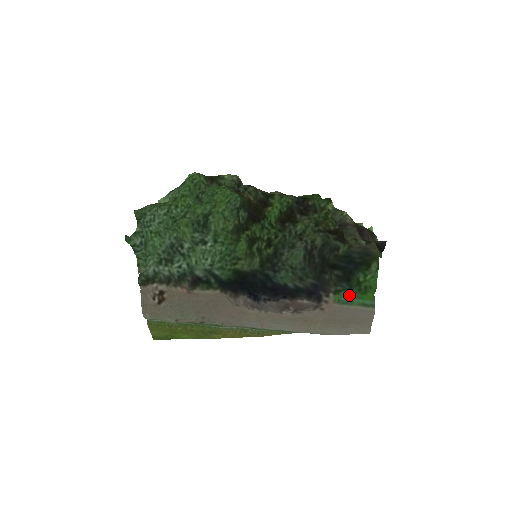
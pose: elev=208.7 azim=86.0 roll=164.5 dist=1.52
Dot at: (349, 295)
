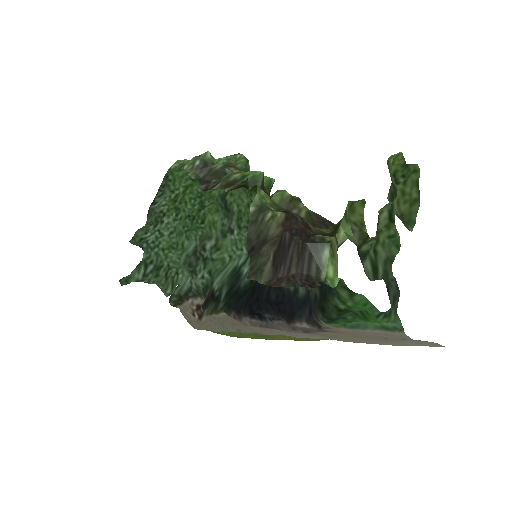
Dot at: (345, 322)
